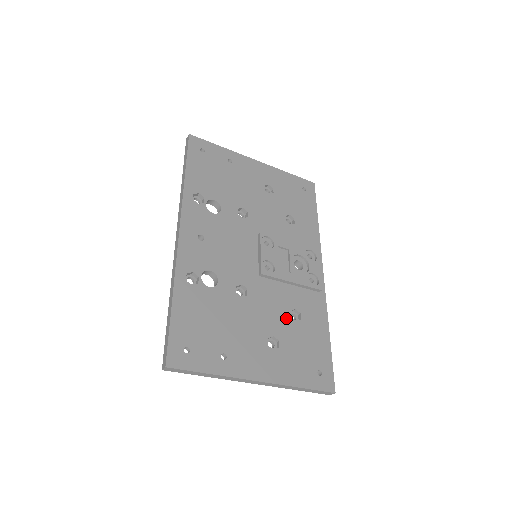
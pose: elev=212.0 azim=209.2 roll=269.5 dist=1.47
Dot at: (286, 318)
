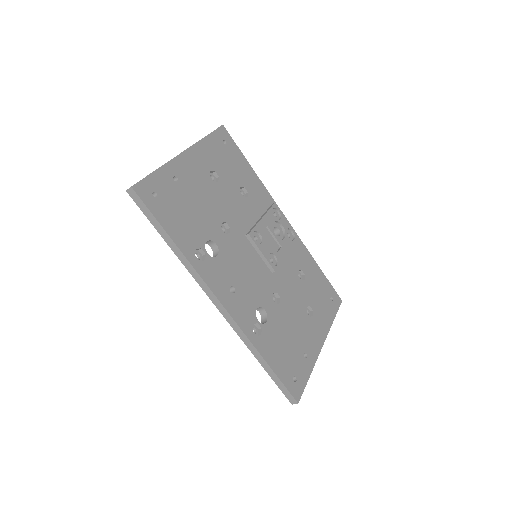
Dot at: (301, 285)
